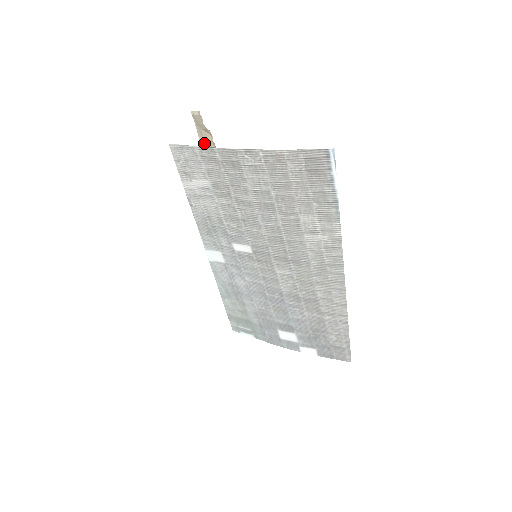
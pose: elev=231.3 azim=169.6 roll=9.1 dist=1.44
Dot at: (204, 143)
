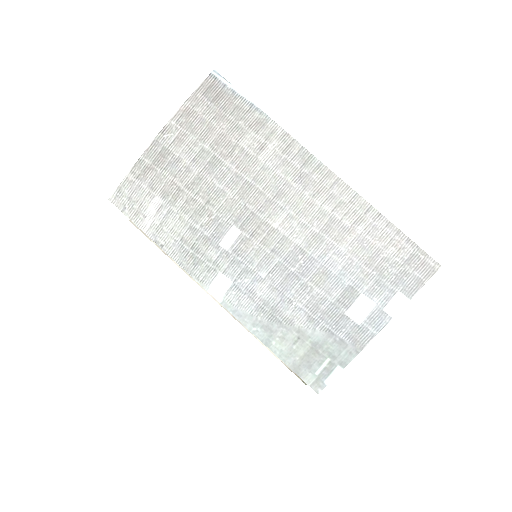
Dot at: occluded
